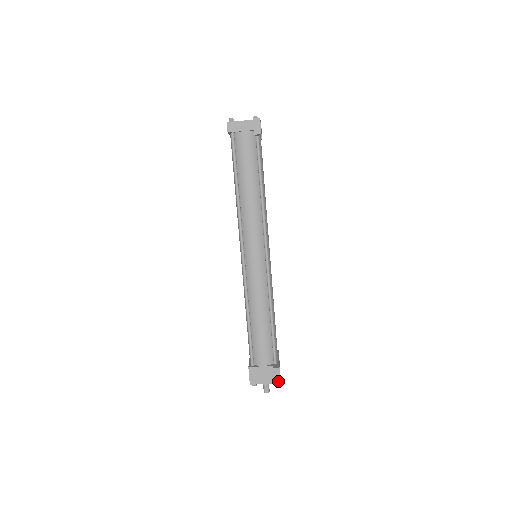
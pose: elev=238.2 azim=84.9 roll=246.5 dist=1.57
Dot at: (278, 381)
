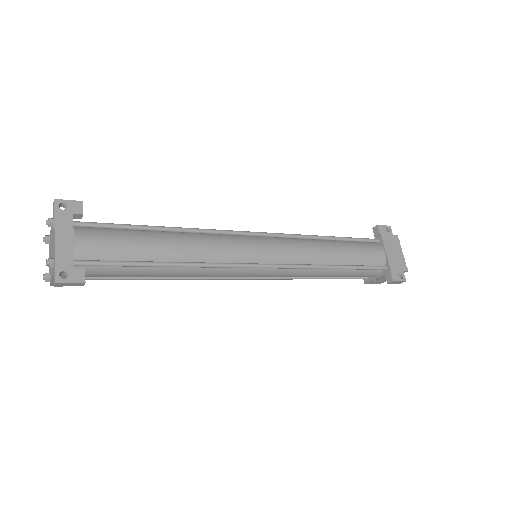
Dot at: occluded
